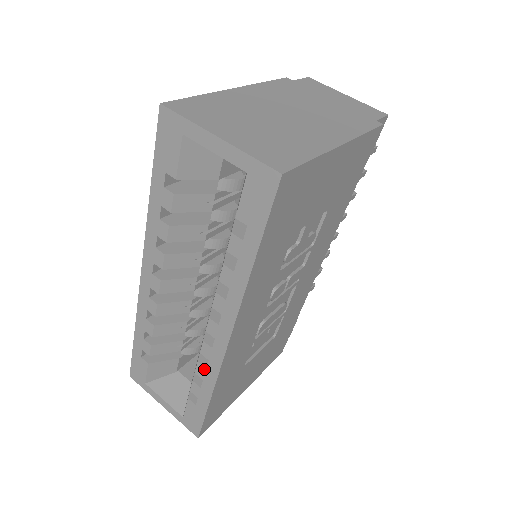
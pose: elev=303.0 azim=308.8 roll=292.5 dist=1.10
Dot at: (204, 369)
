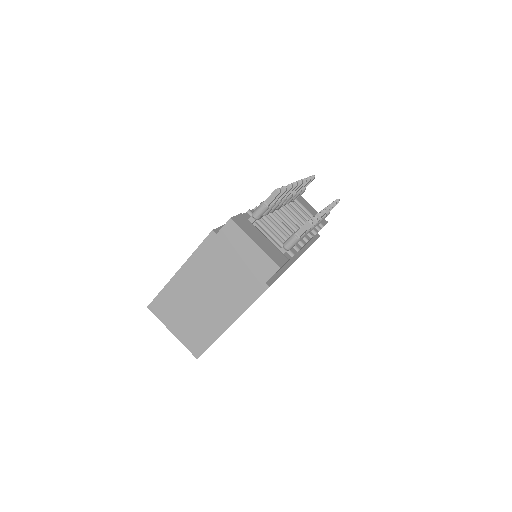
Dot at: occluded
